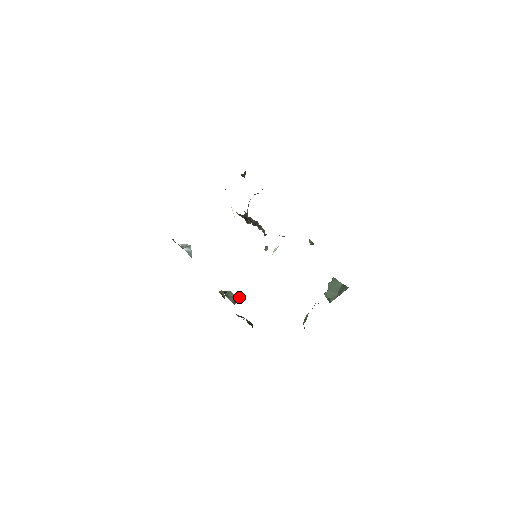
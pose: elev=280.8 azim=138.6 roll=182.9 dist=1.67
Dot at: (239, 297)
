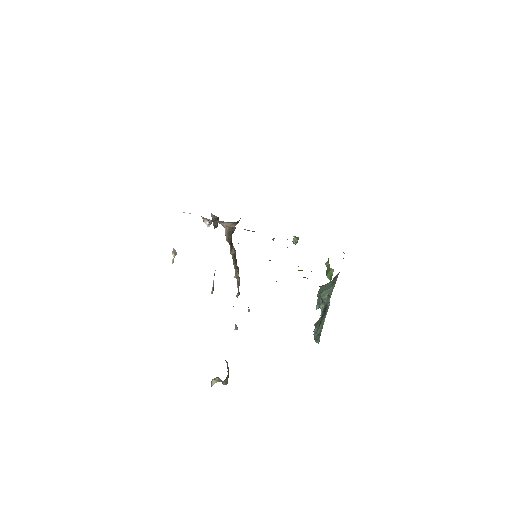
Dot at: occluded
